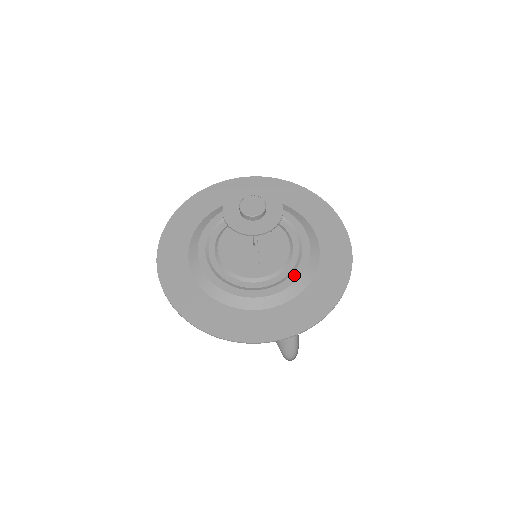
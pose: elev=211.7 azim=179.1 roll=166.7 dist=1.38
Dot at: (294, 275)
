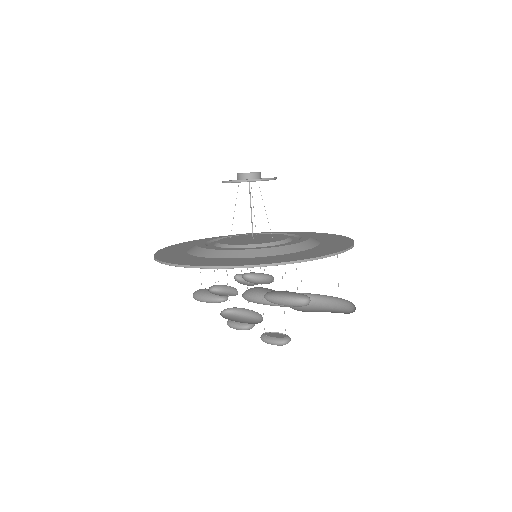
Dot at: (304, 237)
